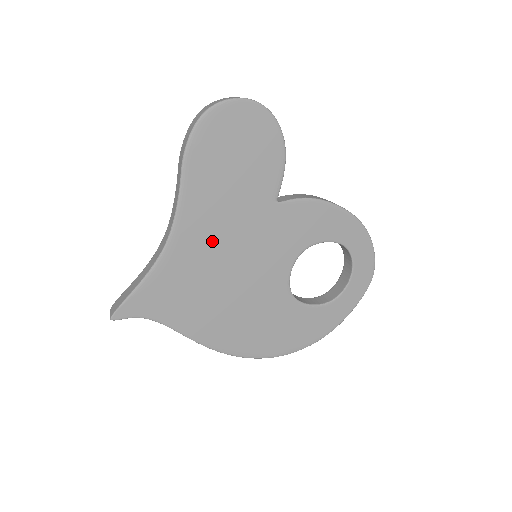
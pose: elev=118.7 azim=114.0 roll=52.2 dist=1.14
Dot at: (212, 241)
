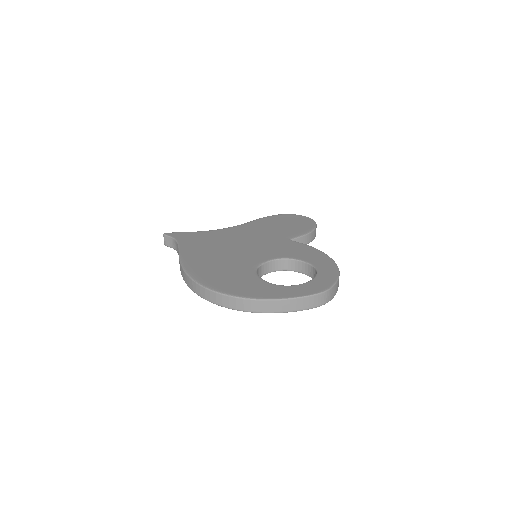
Dot at: (242, 236)
